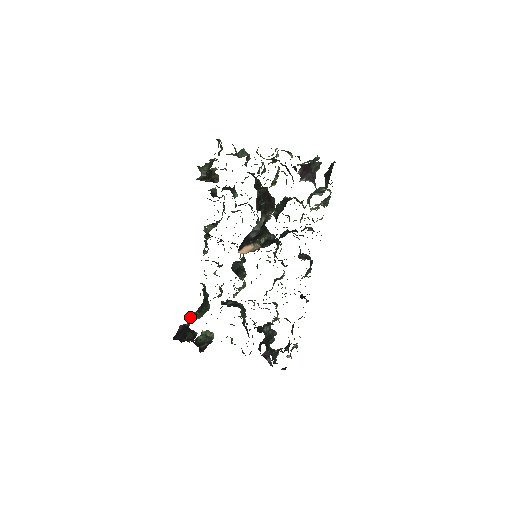
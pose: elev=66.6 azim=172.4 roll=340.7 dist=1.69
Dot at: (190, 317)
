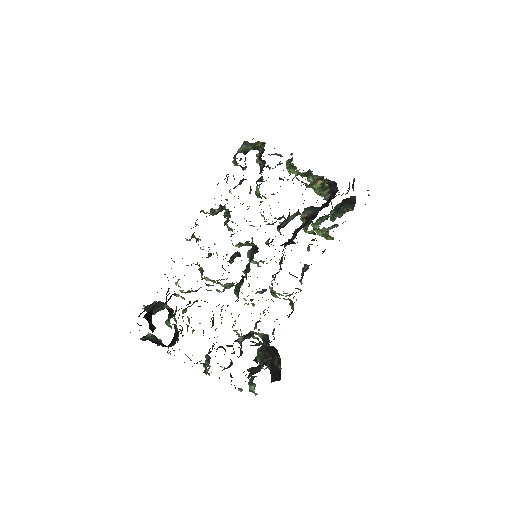
Dot at: (147, 307)
